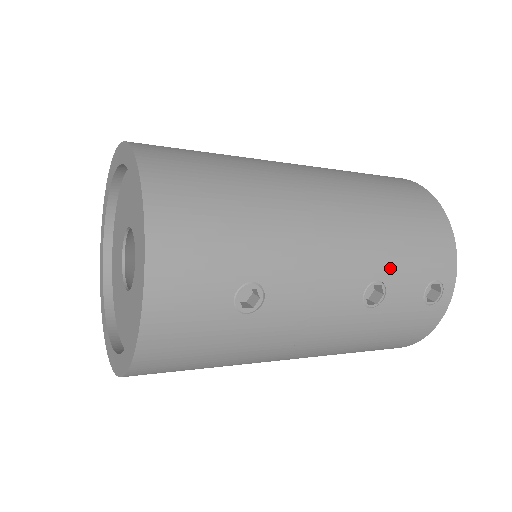
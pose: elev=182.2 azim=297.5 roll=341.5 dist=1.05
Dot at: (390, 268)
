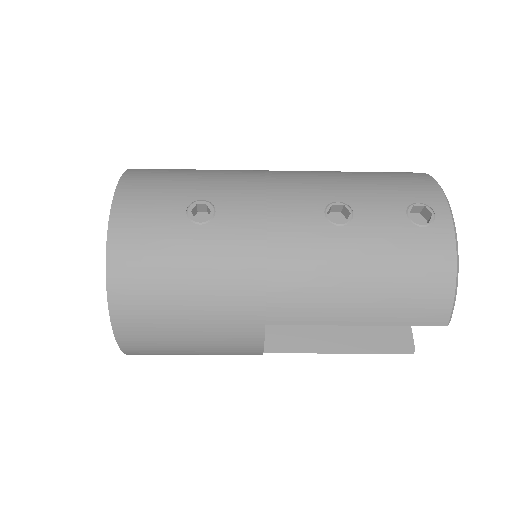
Dot at: (351, 194)
